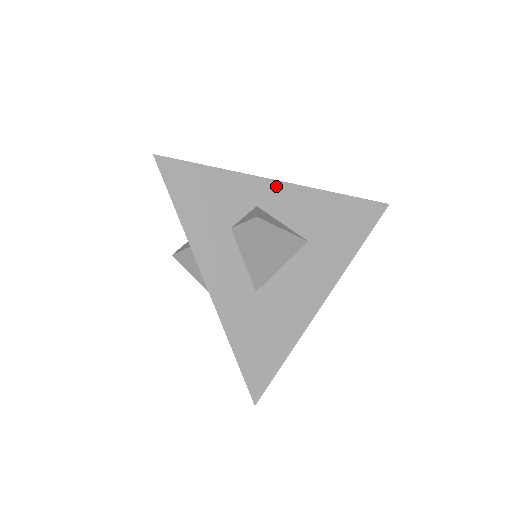
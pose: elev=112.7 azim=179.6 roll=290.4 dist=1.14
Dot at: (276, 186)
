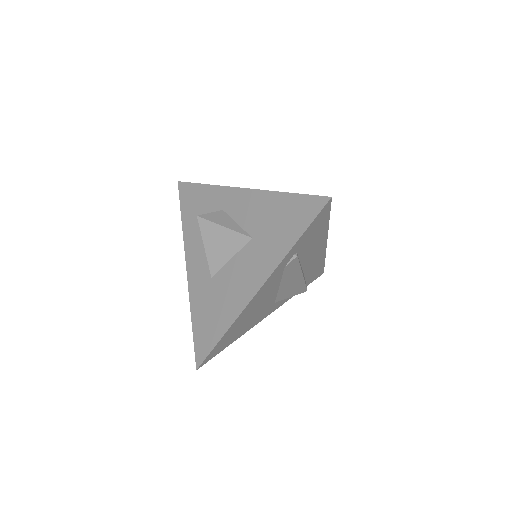
Dot at: (237, 192)
